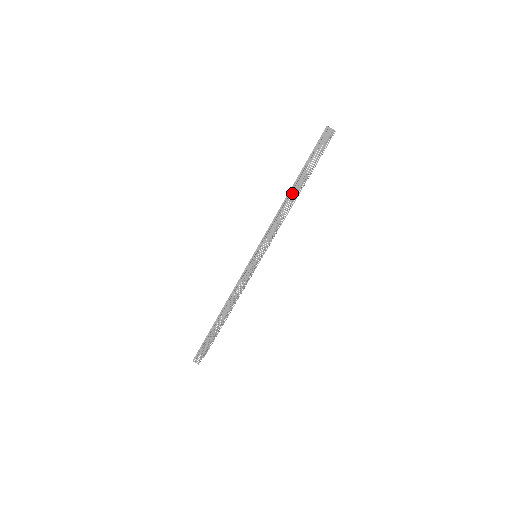
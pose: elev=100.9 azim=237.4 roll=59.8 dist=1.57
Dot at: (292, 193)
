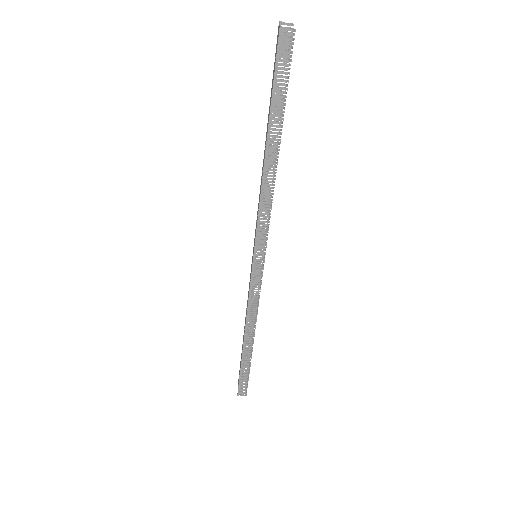
Dot at: occluded
